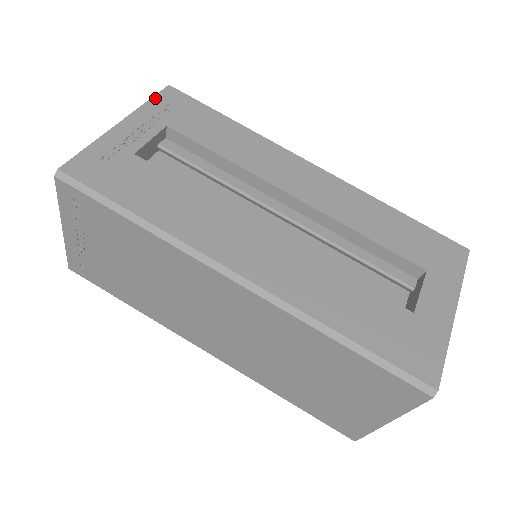
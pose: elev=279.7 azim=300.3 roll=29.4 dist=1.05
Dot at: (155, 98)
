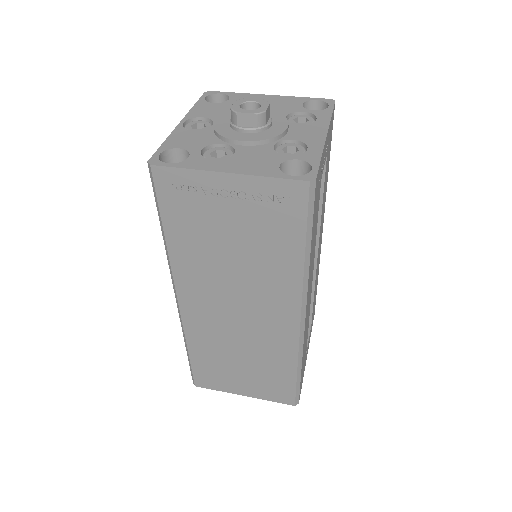
Dot at: occluded
